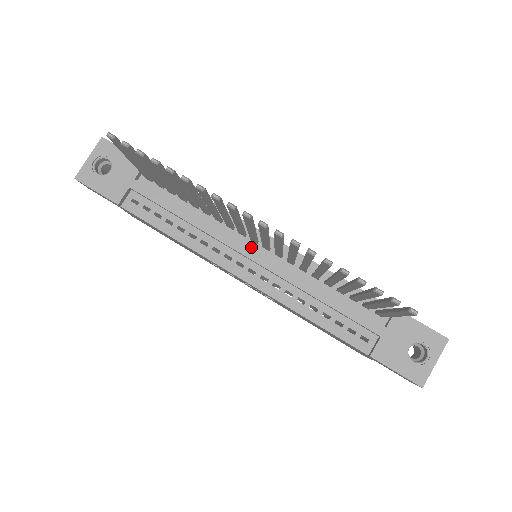
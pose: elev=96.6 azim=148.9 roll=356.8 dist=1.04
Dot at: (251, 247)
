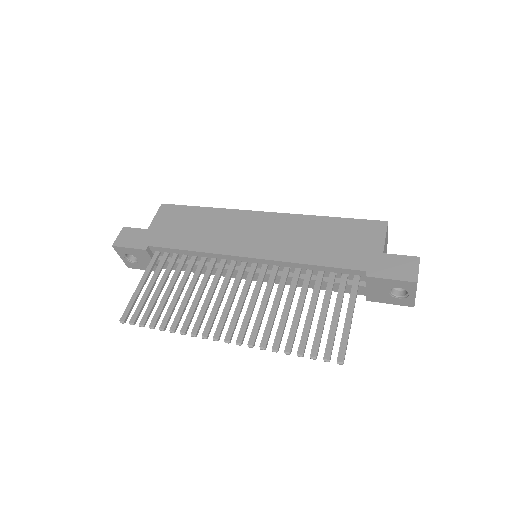
Dot at: (246, 266)
